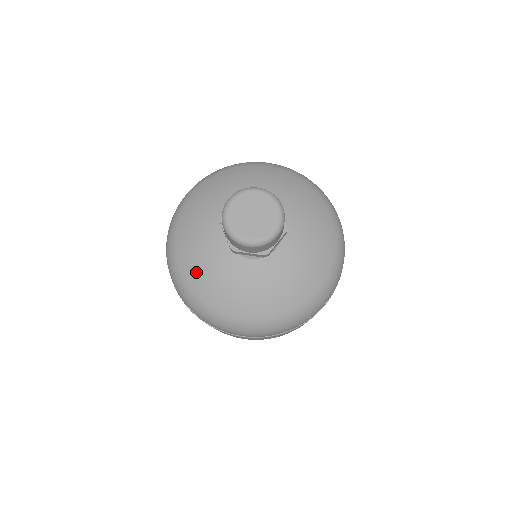
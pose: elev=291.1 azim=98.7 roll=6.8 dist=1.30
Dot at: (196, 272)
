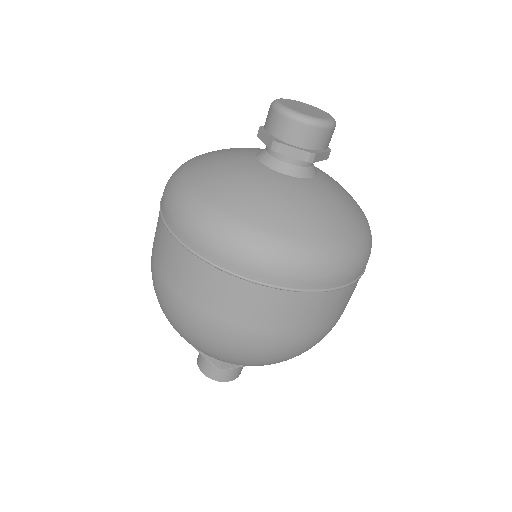
Dot at: (215, 151)
